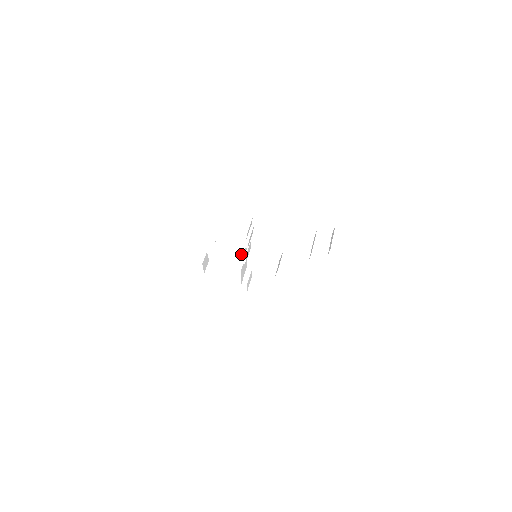
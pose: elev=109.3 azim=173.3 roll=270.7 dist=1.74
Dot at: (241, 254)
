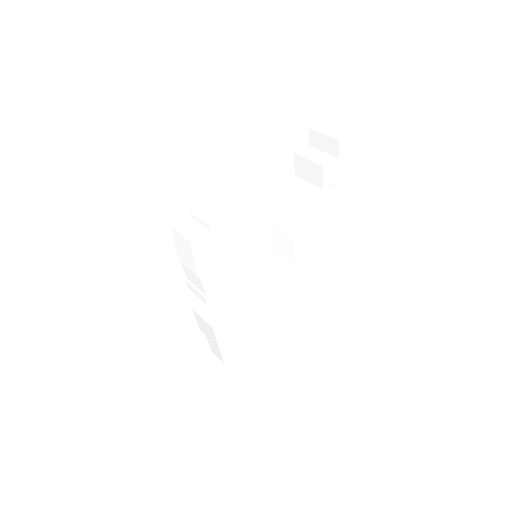
Dot at: (249, 257)
